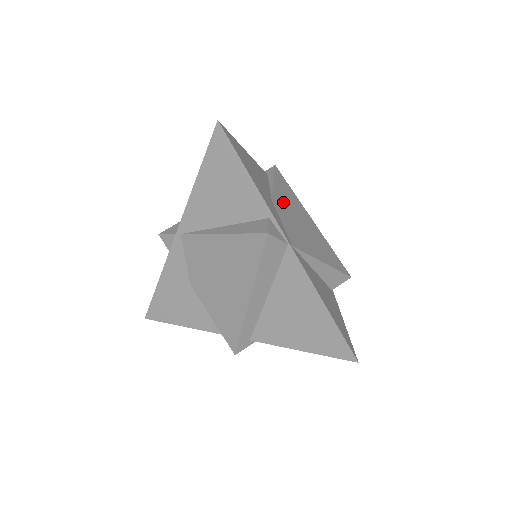
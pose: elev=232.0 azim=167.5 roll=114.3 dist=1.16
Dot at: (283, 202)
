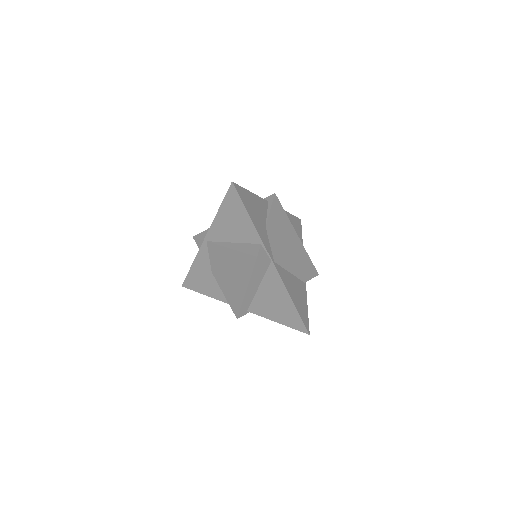
Dot at: (275, 226)
